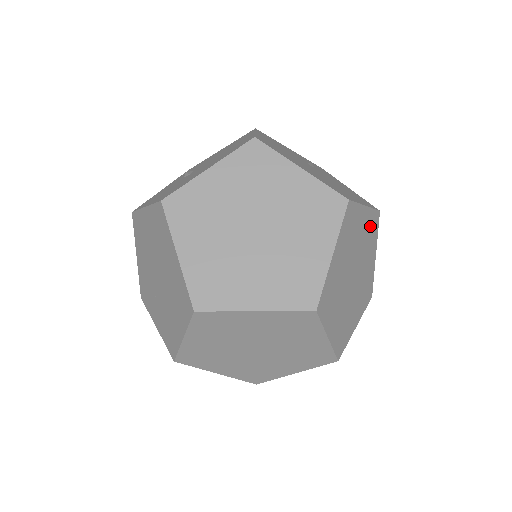
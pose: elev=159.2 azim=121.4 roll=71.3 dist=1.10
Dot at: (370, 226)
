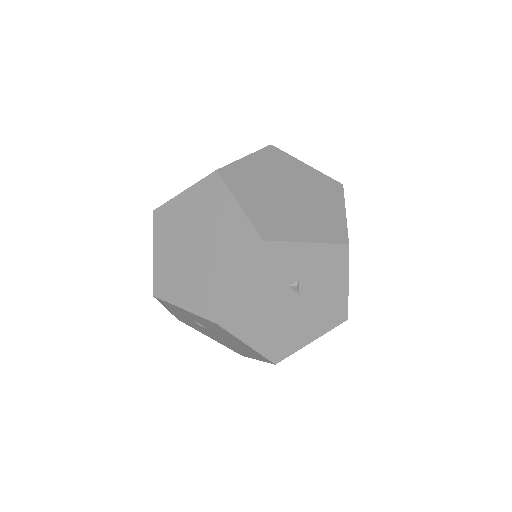
Dot at: (322, 182)
